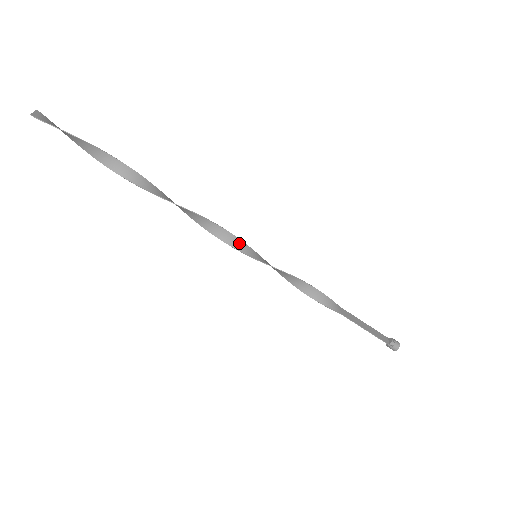
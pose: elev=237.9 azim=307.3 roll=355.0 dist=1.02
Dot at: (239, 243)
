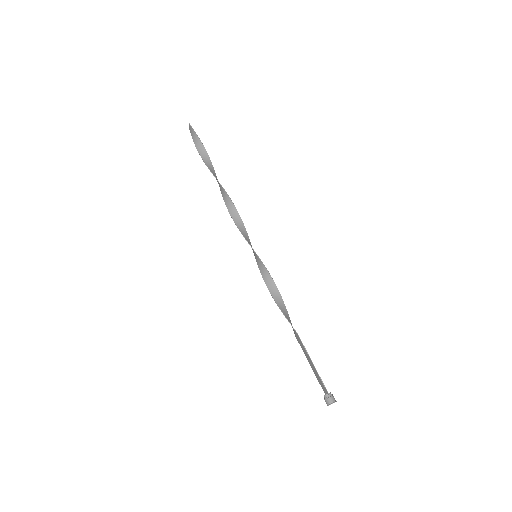
Dot at: (250, 242)
